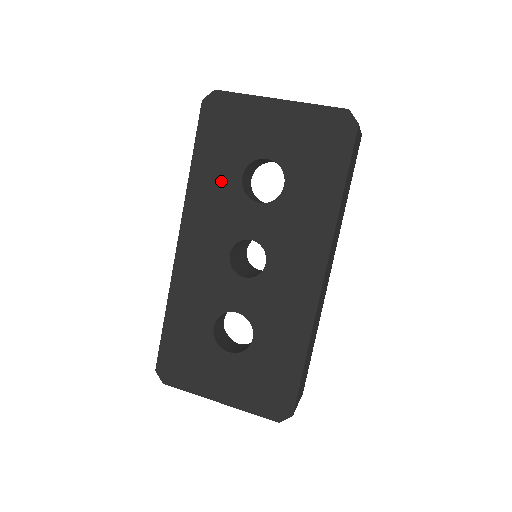
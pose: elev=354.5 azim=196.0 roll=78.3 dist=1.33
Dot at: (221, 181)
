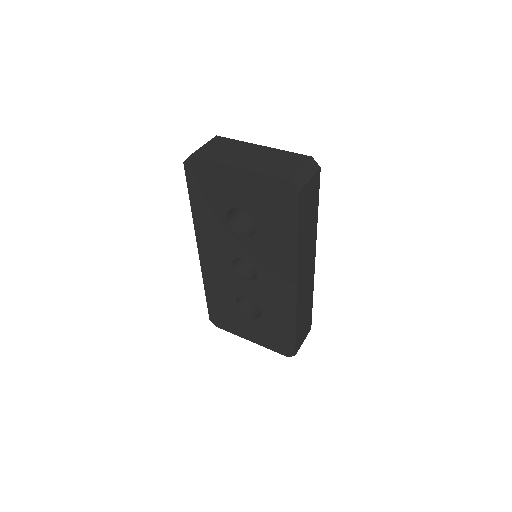
Dot at: (214, 219)
